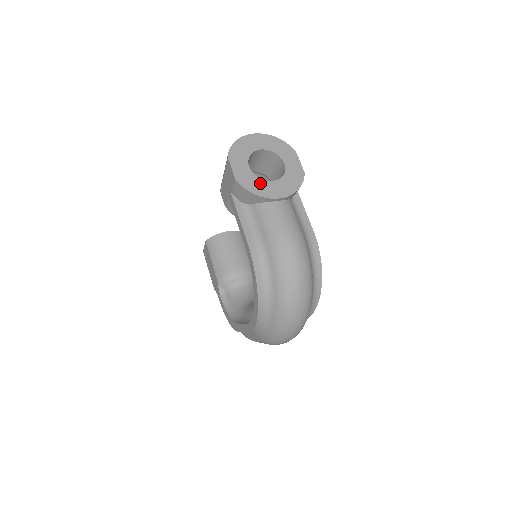
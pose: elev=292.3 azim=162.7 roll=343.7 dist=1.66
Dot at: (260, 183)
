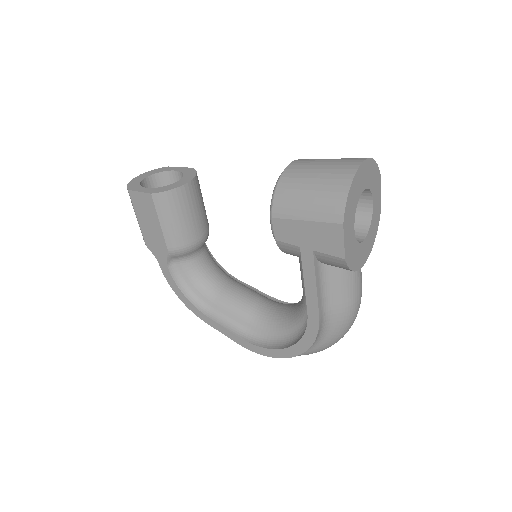
Dot at: (358, 250)
